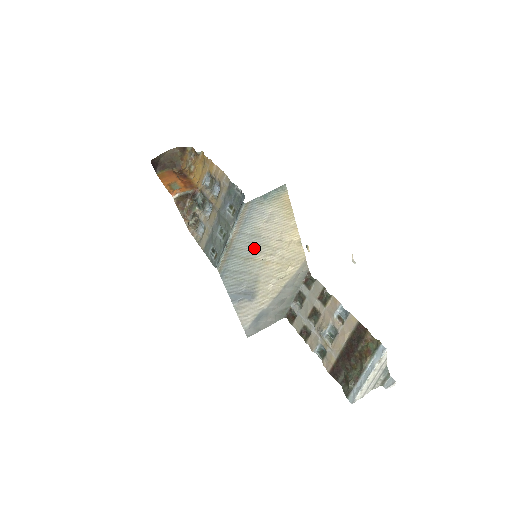
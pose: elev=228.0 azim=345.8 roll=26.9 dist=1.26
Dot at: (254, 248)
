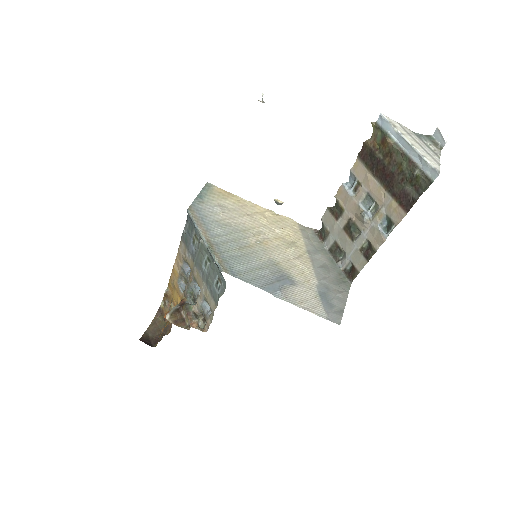
Dot at: (237, 238)
